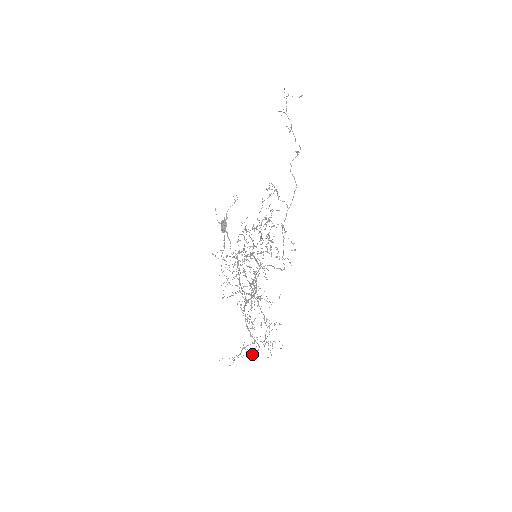
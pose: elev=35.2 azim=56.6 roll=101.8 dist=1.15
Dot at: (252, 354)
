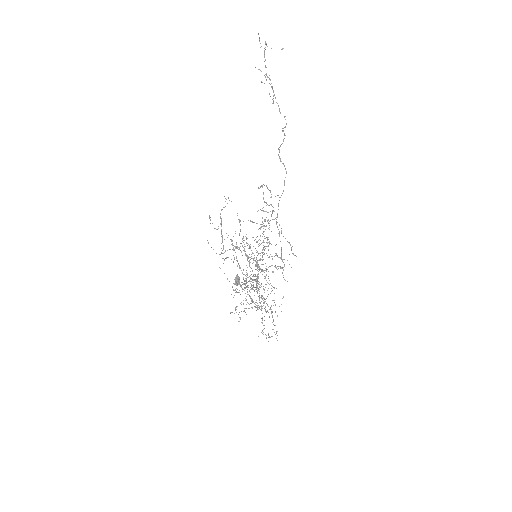
Dot at: (261, 332)
